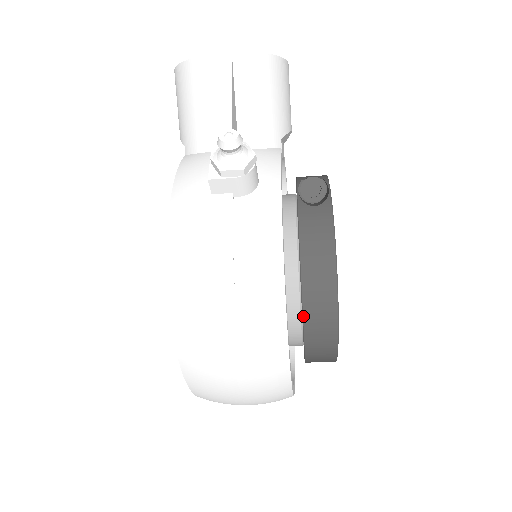
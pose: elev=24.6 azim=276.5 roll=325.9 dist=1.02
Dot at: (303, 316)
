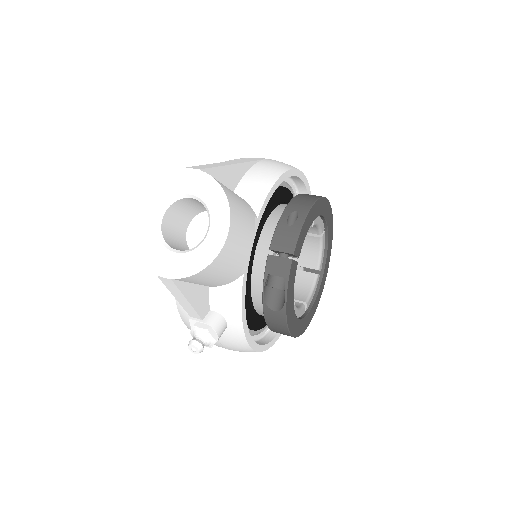
Dot at: occluded
